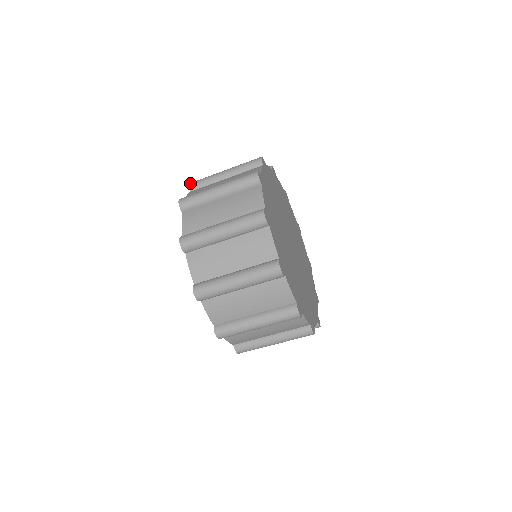
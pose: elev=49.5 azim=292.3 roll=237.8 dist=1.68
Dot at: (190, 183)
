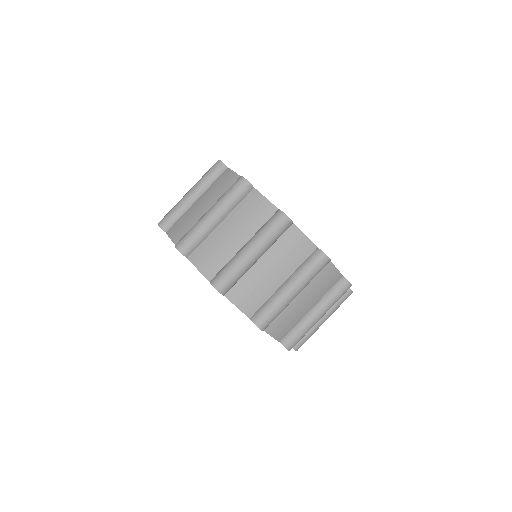
Dot at: occluded
